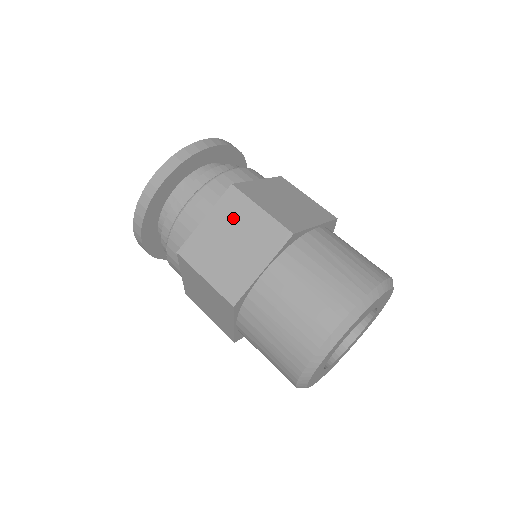
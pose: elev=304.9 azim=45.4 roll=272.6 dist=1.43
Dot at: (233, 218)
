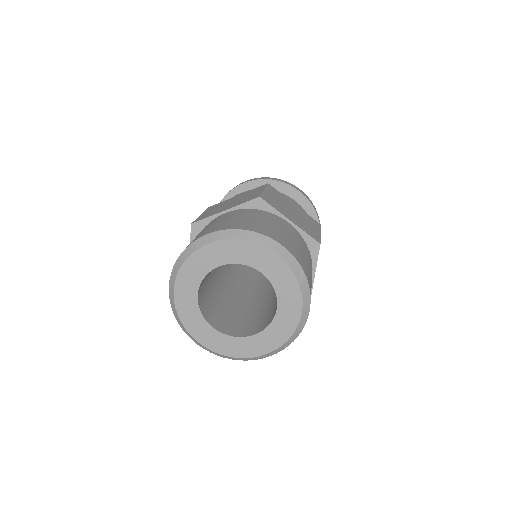
Dot at: (248, 194)
